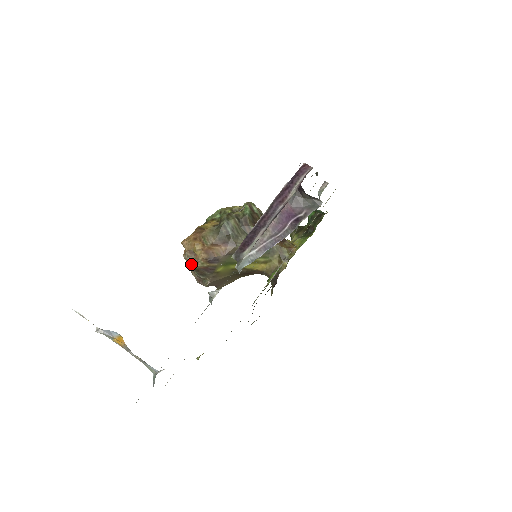
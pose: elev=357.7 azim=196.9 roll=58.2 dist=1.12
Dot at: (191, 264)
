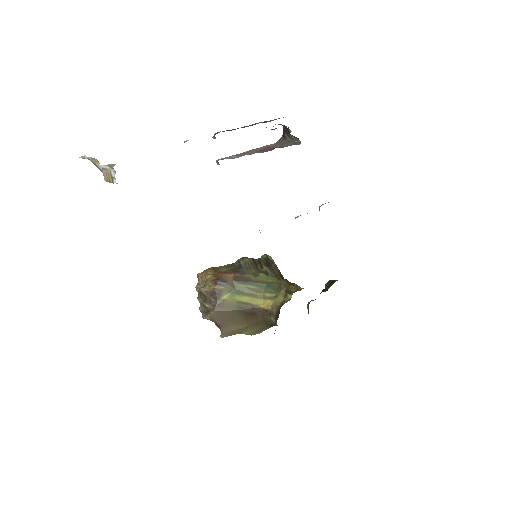
Dot at: (200, 291)
